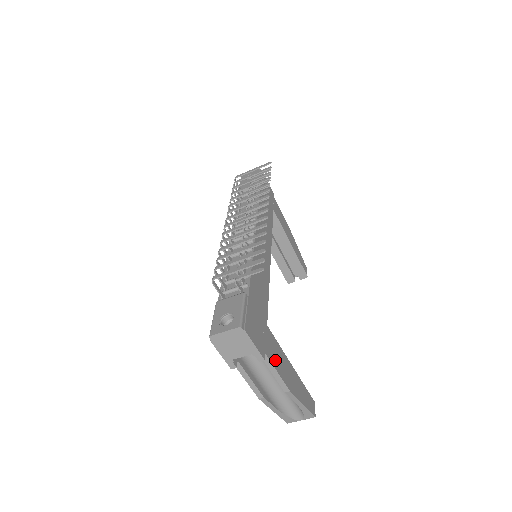
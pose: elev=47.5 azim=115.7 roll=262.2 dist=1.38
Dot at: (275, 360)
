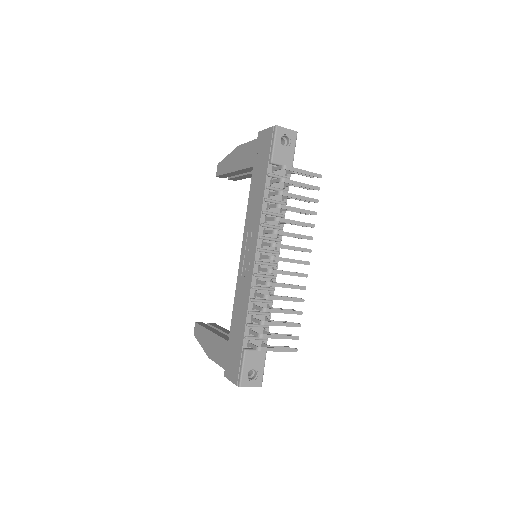
Dot at: occluded
